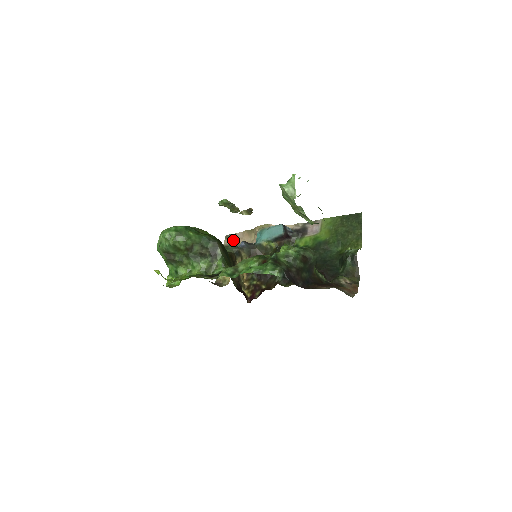
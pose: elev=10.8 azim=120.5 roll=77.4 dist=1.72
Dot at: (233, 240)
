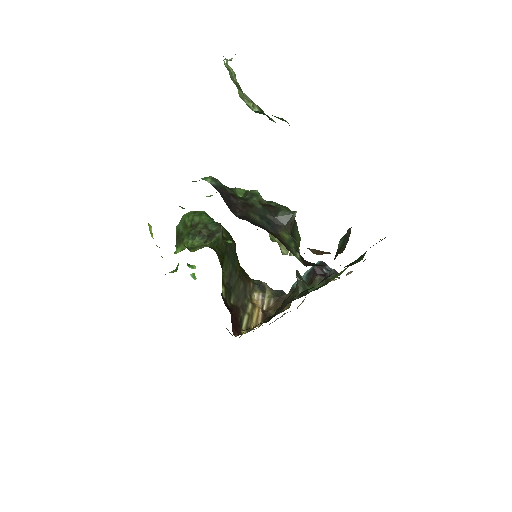
Dot at: occluded
